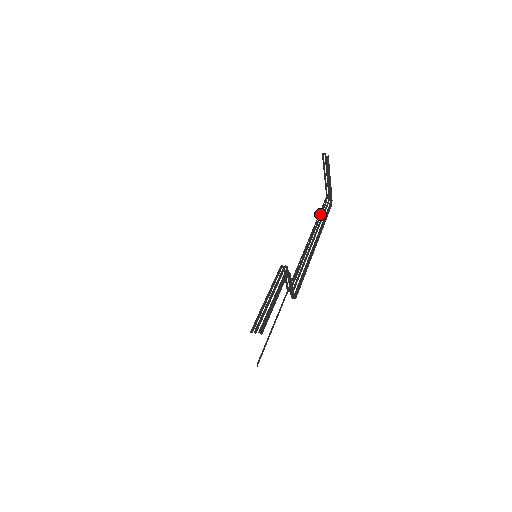
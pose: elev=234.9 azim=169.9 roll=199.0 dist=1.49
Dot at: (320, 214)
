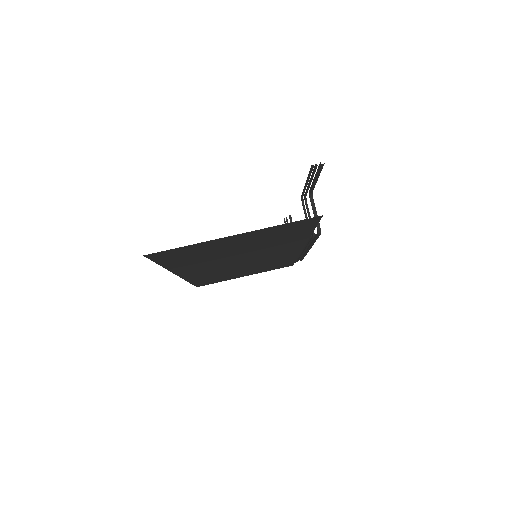
Dot at: occluded
